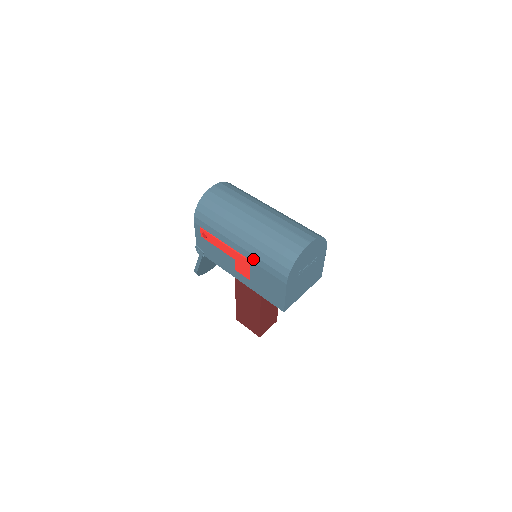
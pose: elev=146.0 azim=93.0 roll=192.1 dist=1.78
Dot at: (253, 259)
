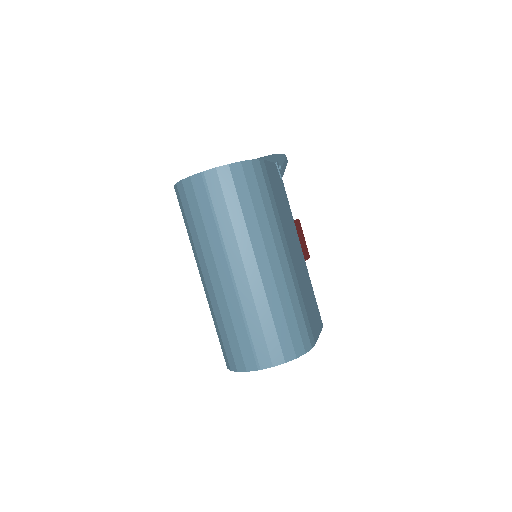
Dot at: occluded
